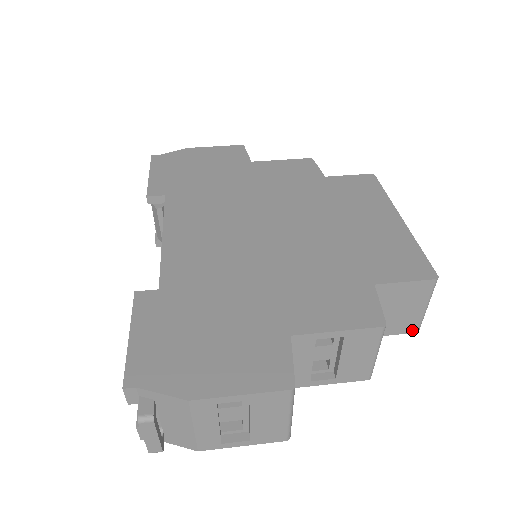
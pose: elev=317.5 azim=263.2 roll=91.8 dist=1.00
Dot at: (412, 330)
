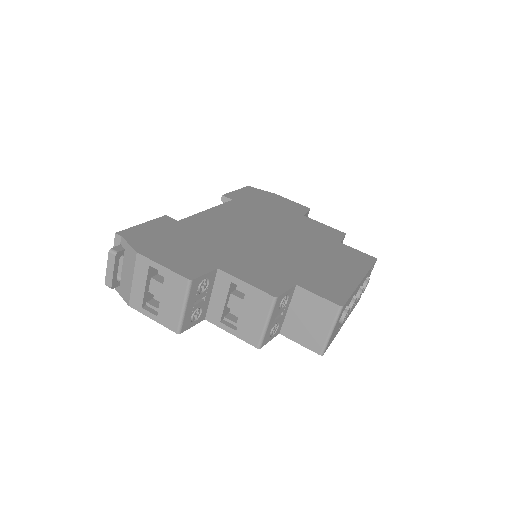
Dot at: (317, 350)
